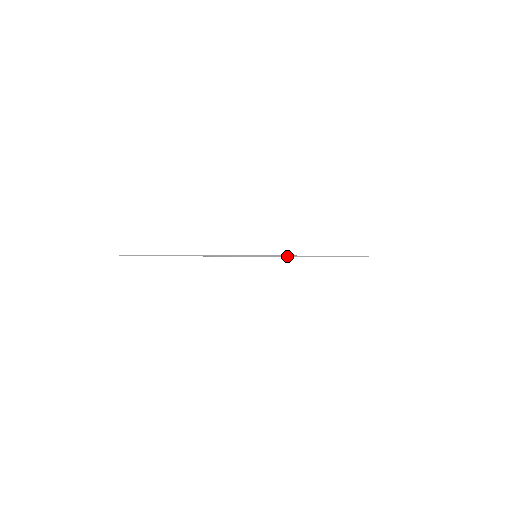
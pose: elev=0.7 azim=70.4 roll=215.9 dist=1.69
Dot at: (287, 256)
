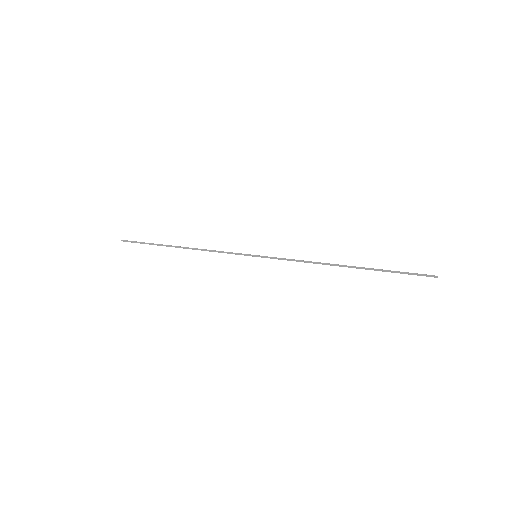
Dot at: (297, 261)
